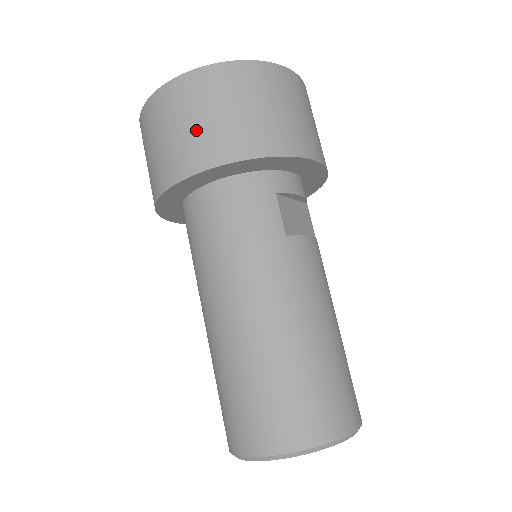
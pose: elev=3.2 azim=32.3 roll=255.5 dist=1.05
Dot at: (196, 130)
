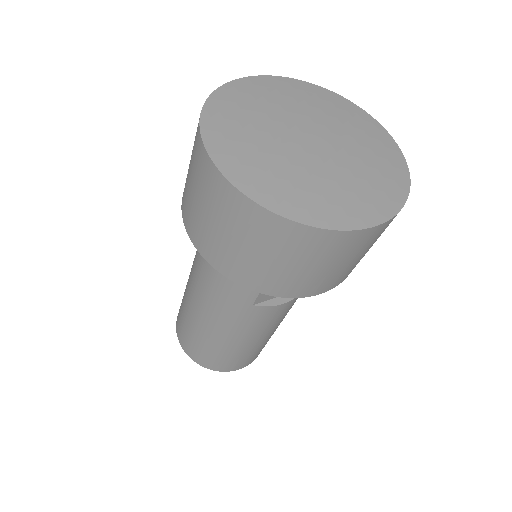
Dot at: (209, 227)
